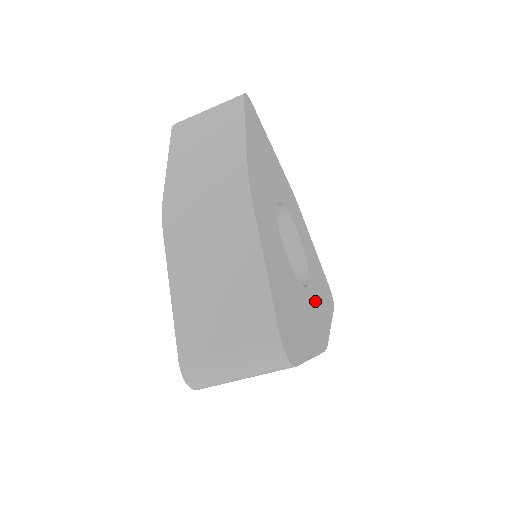
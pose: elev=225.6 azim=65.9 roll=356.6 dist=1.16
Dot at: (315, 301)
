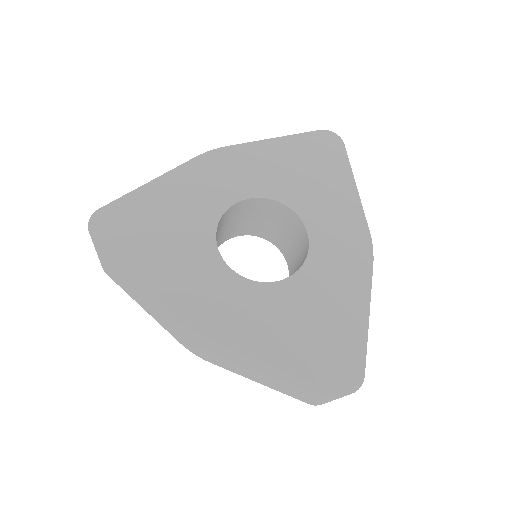
Dot at: (326, 226)
